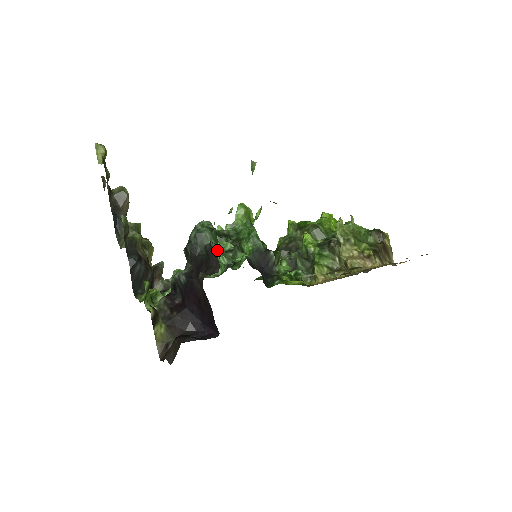
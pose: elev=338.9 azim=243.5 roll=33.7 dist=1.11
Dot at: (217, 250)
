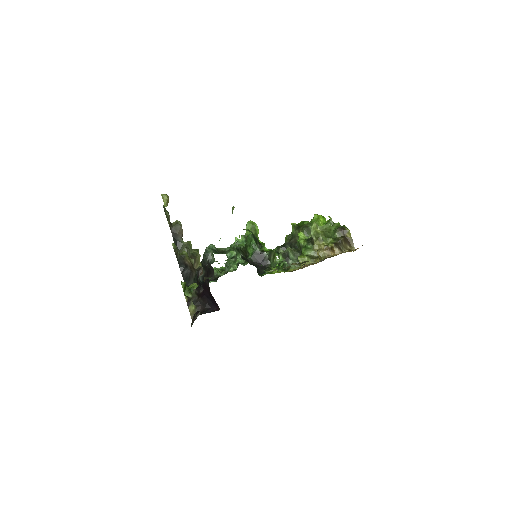
Dot at: (227, 257)
